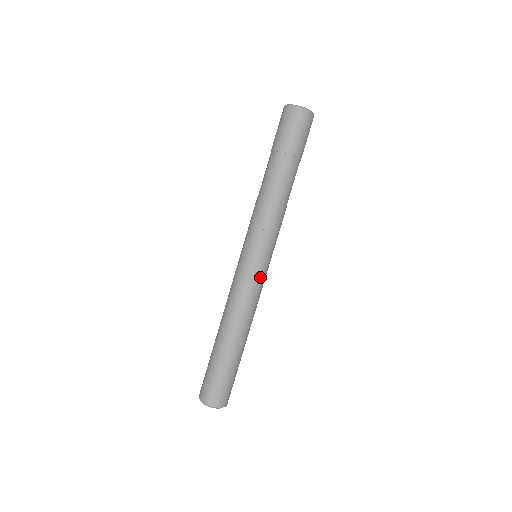
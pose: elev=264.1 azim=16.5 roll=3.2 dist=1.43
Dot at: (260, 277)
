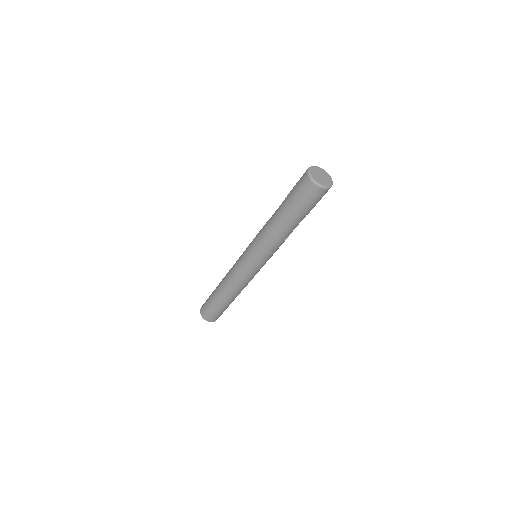
Dot at: occluded
